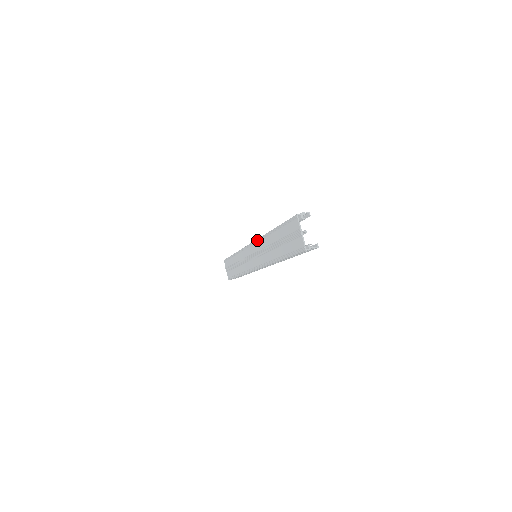
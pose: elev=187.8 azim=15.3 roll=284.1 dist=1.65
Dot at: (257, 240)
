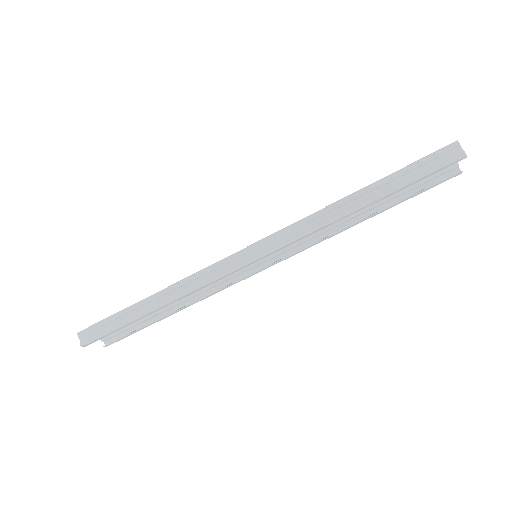
Dot at: occluded
